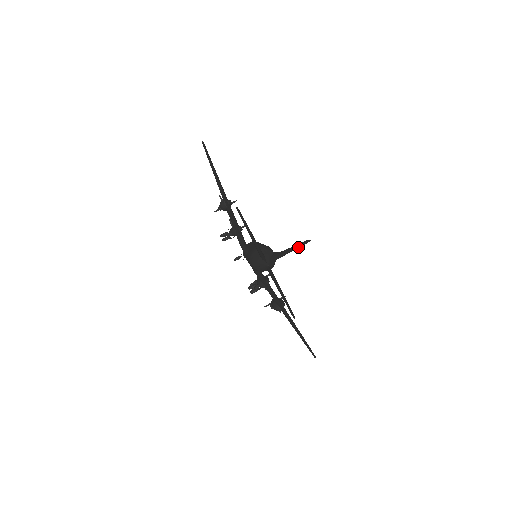
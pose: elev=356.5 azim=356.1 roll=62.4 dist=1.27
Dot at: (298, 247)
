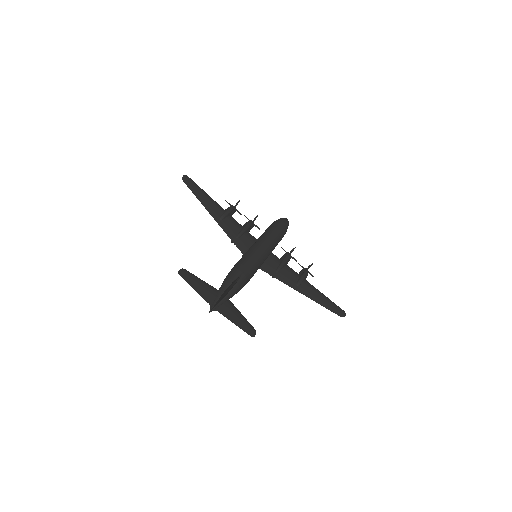
Dot at: (227, 291)
